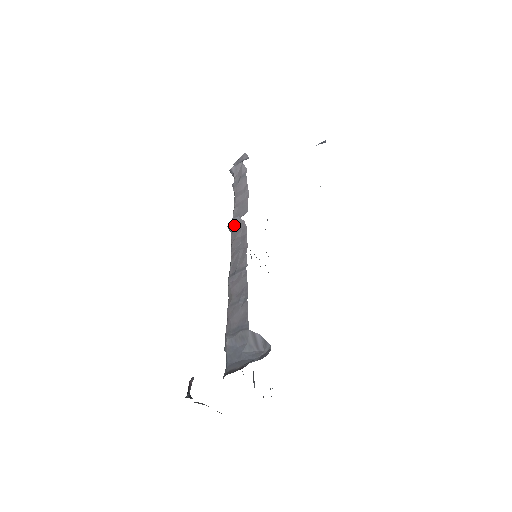
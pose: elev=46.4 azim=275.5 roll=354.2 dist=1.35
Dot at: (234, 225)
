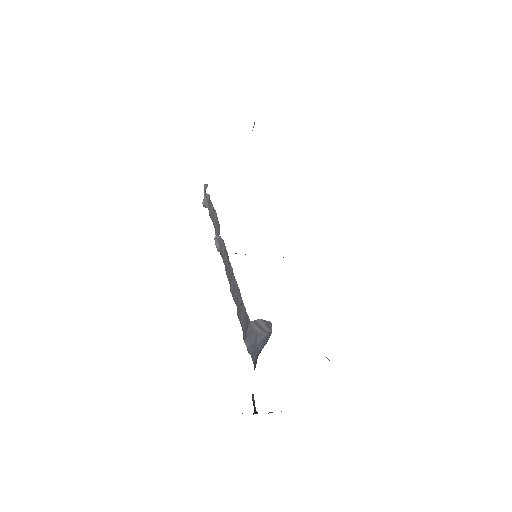
Dot at: (217, 245)
